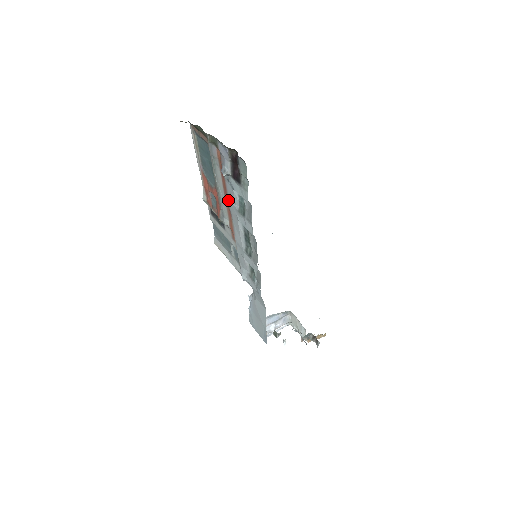
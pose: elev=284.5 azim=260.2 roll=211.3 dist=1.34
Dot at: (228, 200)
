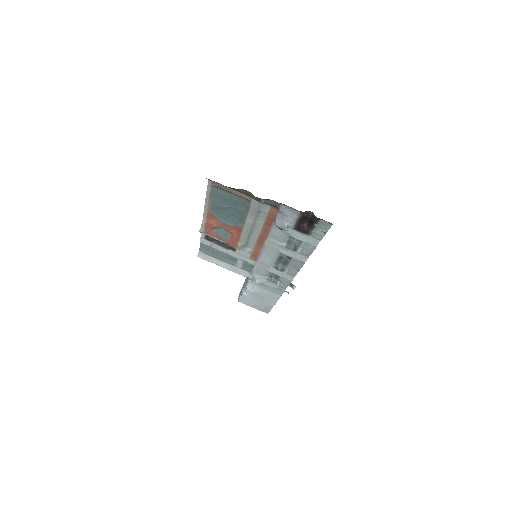
Dot at: (266, 239)
